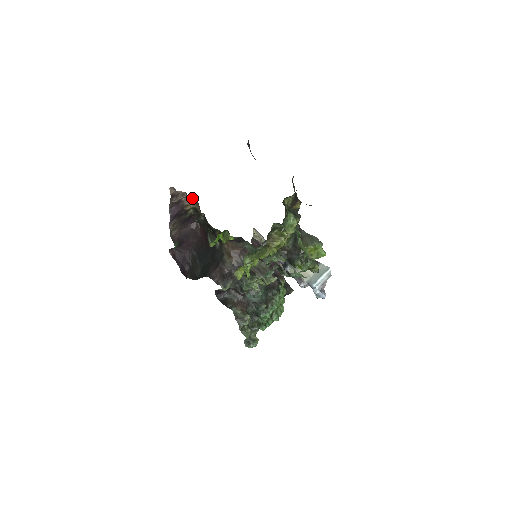
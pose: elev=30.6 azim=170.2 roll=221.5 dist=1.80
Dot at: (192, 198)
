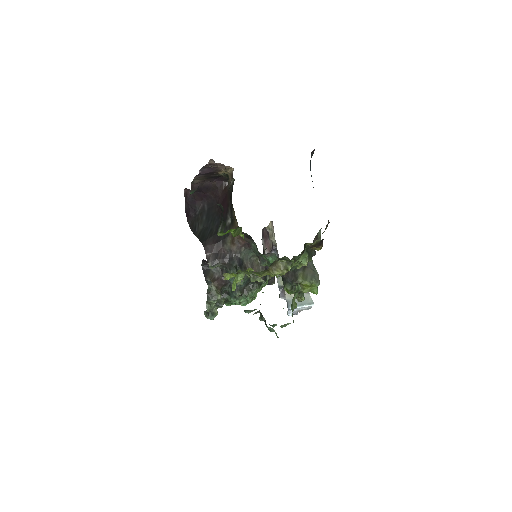
Dot at: (230, 168)
